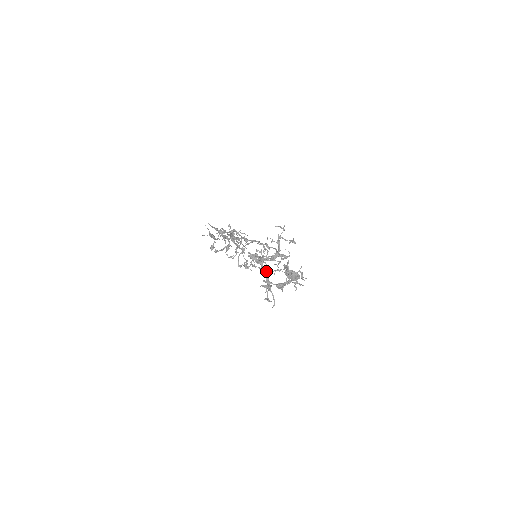
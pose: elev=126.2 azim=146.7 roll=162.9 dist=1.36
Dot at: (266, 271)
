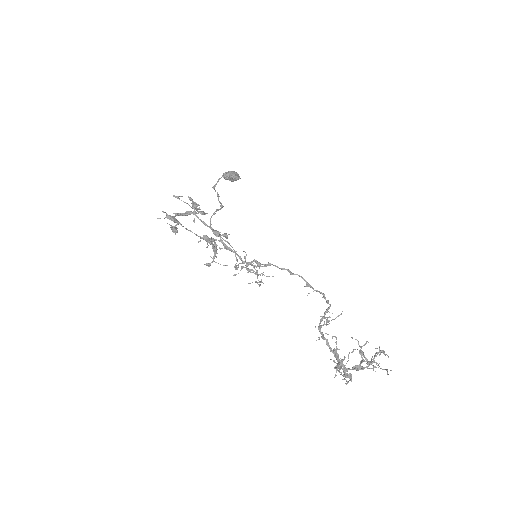
Dot at: (222, 207)
